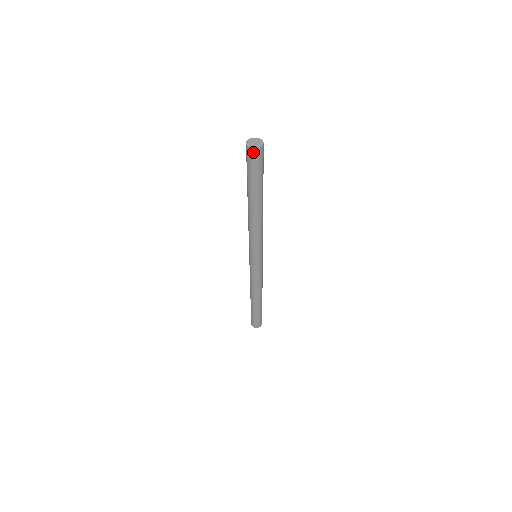
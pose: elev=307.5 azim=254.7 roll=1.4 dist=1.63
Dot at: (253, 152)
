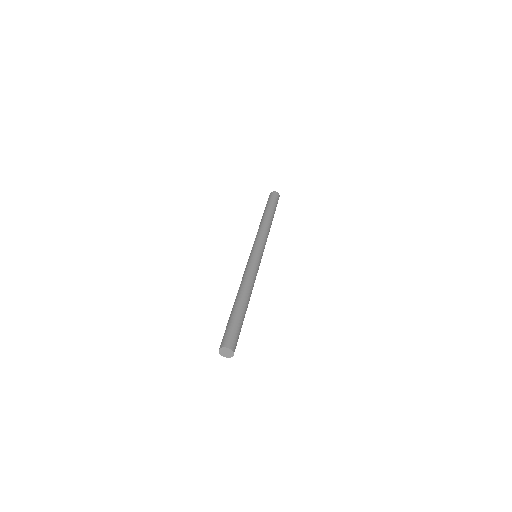
Dot at: (223, 353)
